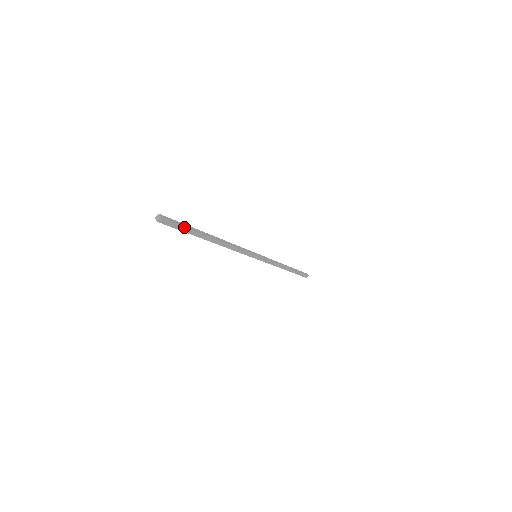
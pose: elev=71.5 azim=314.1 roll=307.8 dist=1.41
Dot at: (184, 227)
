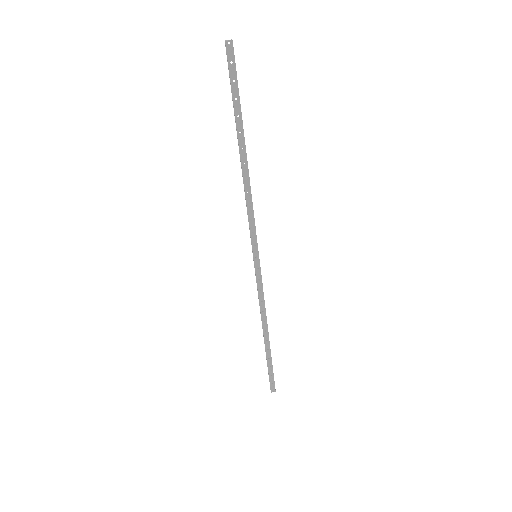
Dot at: (237, 88)
